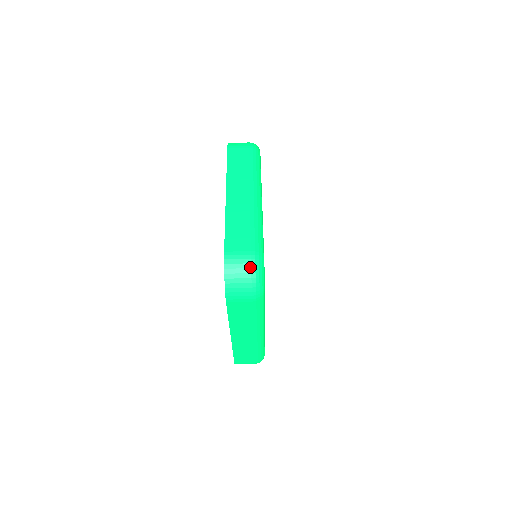
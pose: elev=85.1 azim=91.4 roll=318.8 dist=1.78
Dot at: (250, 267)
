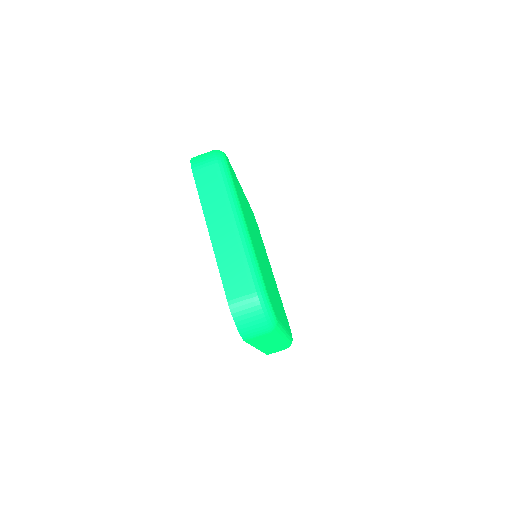
Dot at: (257, 309)
